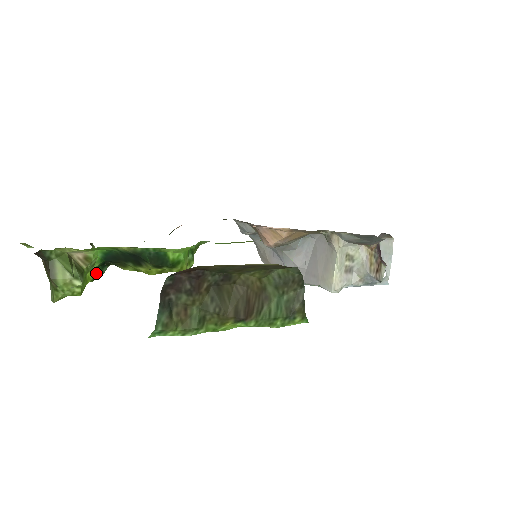
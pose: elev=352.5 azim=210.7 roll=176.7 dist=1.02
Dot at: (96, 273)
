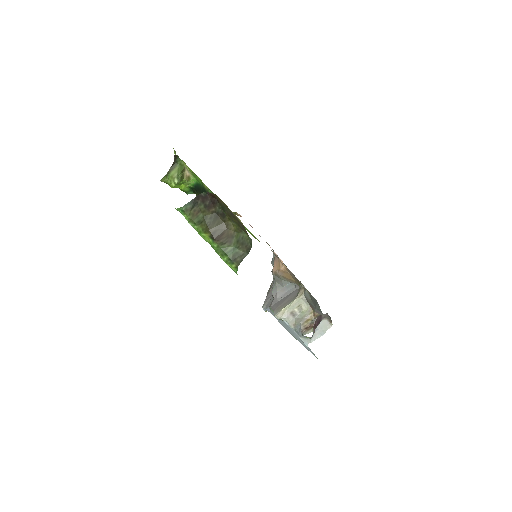
Dot at: (186, 189)
